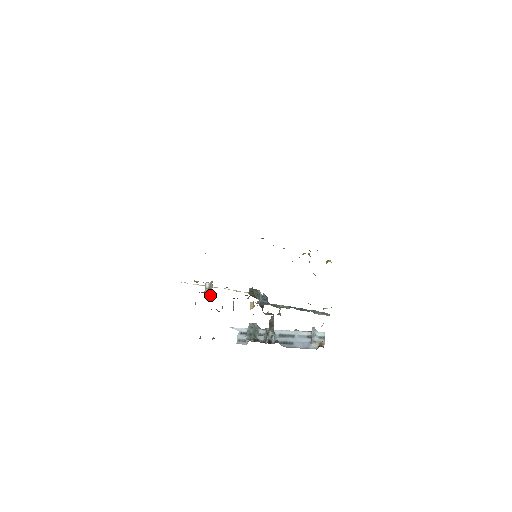
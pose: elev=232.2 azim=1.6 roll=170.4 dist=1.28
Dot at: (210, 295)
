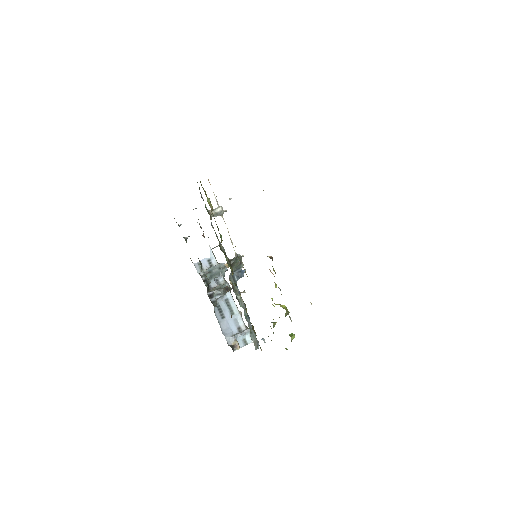
Dot at: (211, 219)
